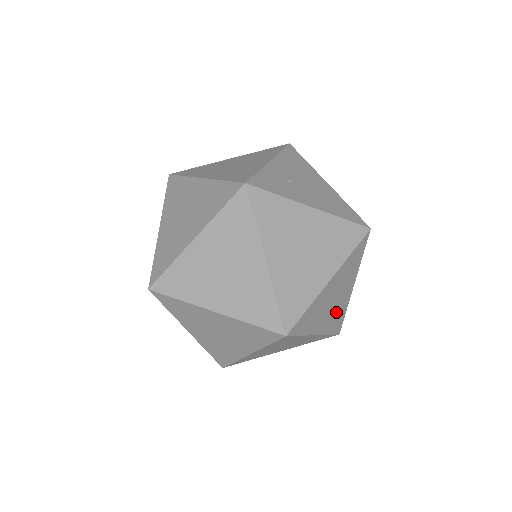
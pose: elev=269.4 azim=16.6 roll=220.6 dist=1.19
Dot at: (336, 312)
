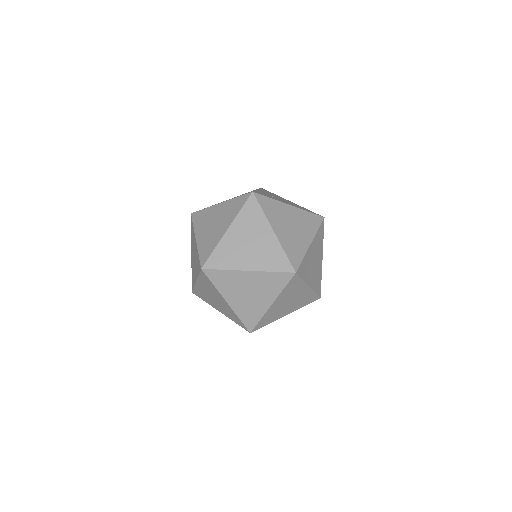
Dot at: (316, 275)
